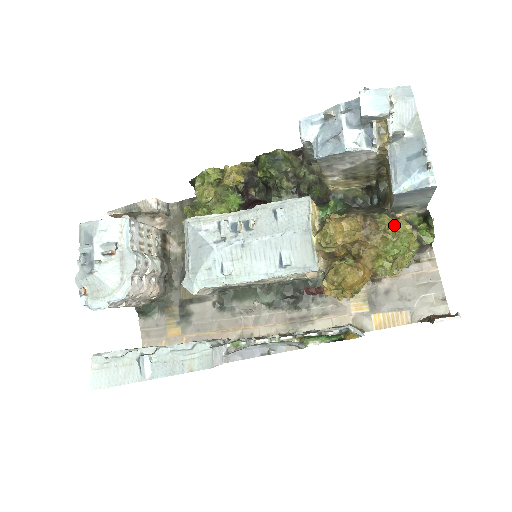
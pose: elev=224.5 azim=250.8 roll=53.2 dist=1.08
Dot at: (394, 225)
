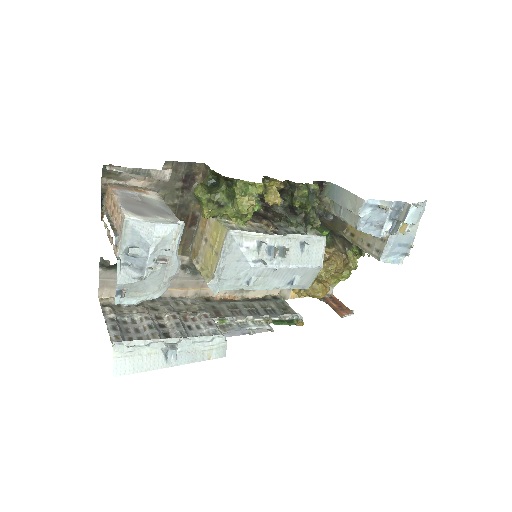
Dot at: (355, 262)
